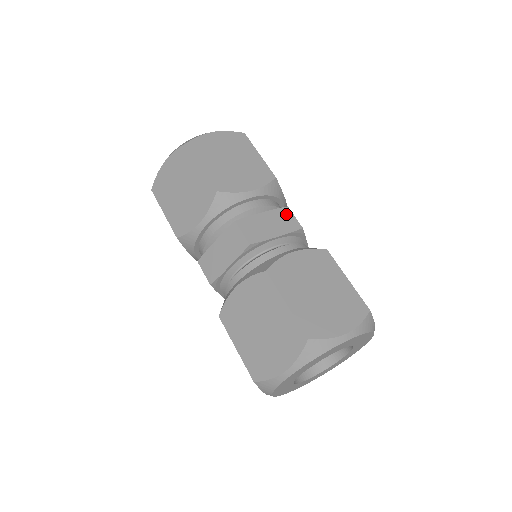
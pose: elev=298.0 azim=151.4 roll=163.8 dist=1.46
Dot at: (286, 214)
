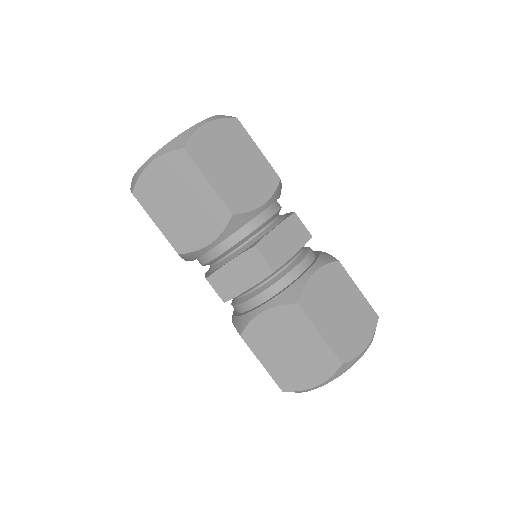
Dot at: (254, 258)
